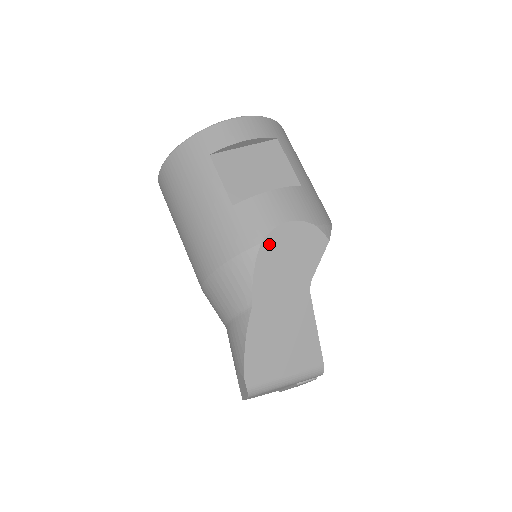
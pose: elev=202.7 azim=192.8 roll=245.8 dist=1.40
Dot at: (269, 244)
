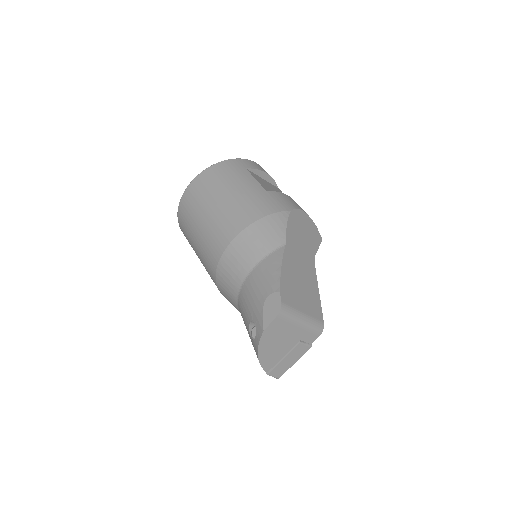
Dot at: (294, 215)
